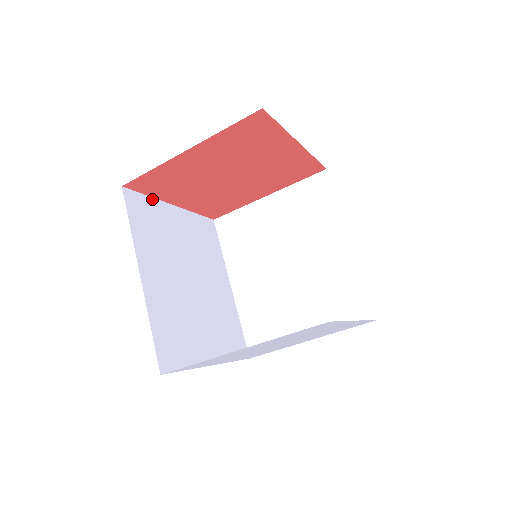
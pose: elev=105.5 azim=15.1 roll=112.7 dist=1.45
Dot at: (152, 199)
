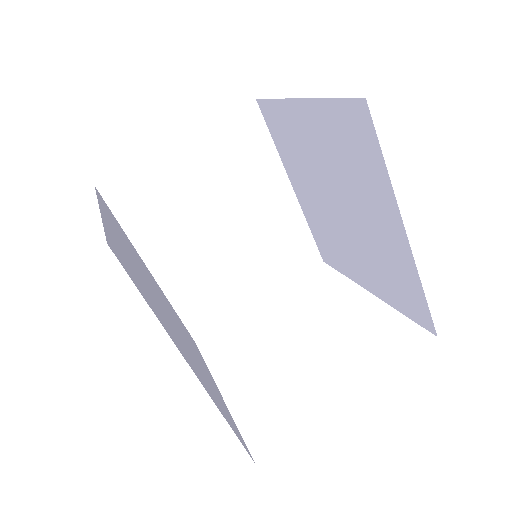
Dot at: (104, 225)
